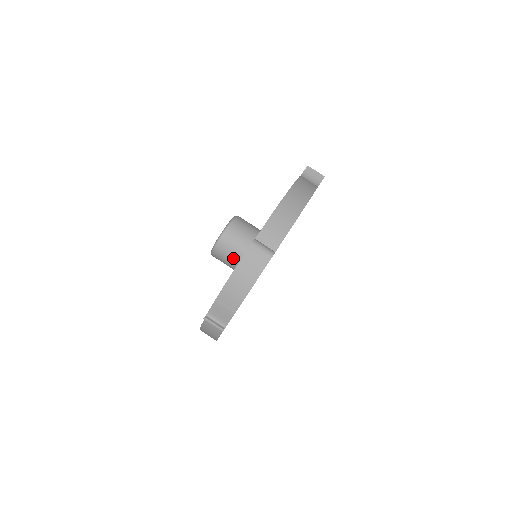
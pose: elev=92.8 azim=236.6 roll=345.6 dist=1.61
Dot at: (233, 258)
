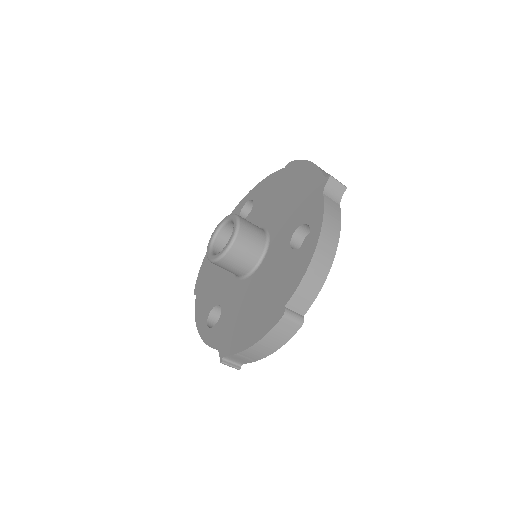
Dot at: (236, 271)
